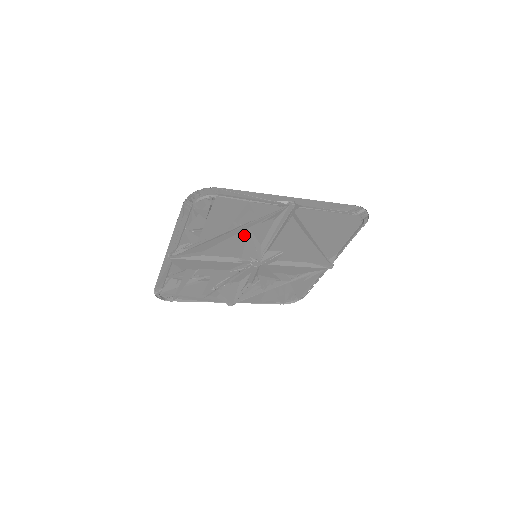
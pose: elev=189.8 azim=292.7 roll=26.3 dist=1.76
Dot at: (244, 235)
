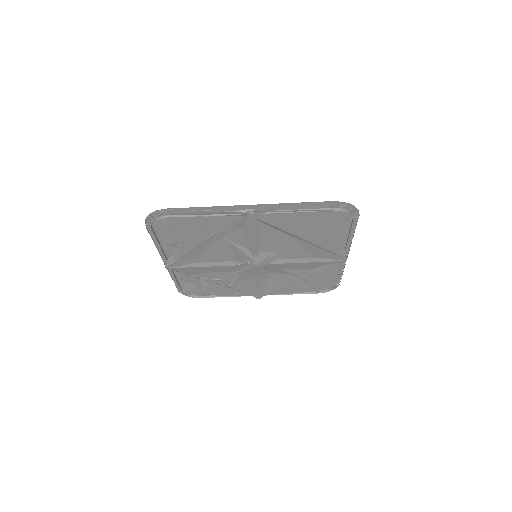
Dot at: (223, 243)
